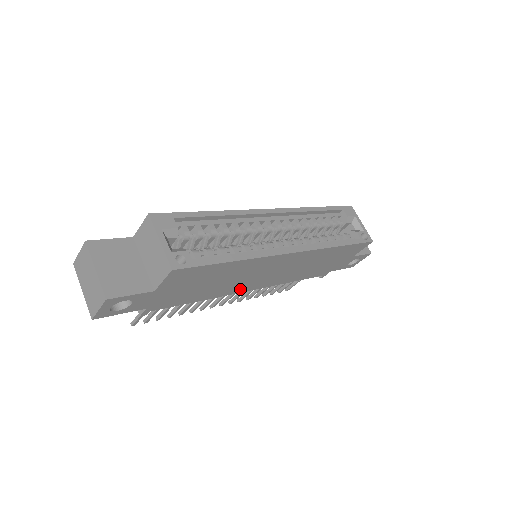
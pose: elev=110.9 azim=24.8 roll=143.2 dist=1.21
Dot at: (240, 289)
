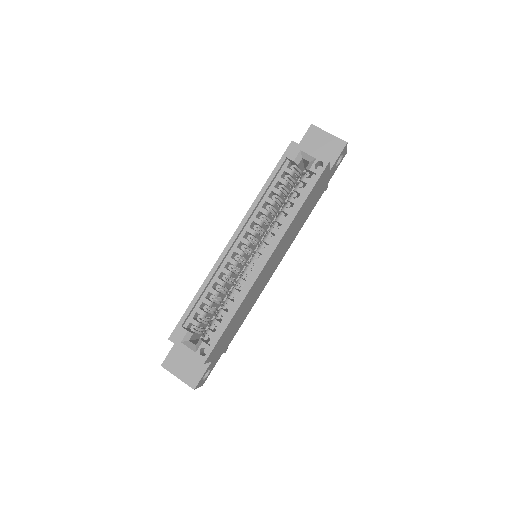
Dot at: (266, 283)
